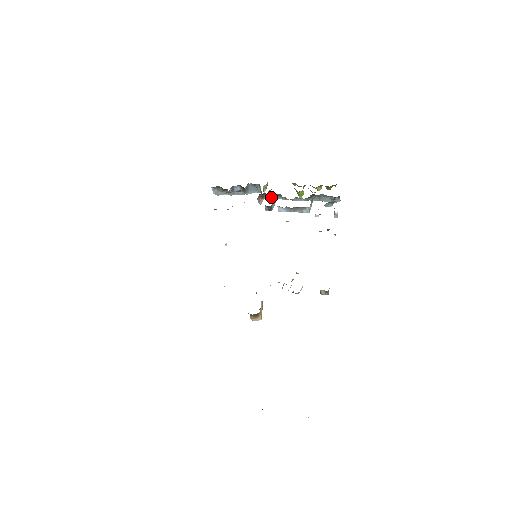
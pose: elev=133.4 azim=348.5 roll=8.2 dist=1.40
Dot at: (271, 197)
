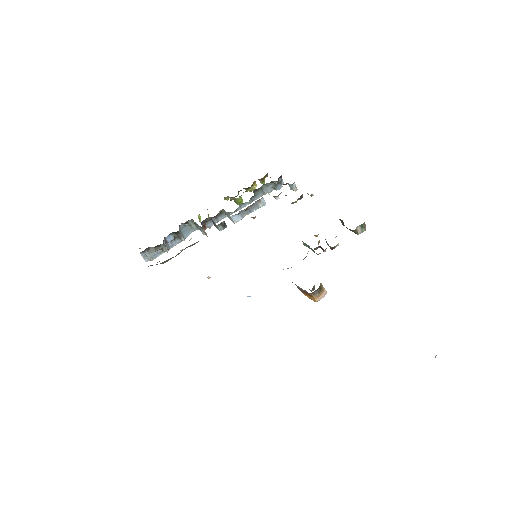
Dot at: occluded
